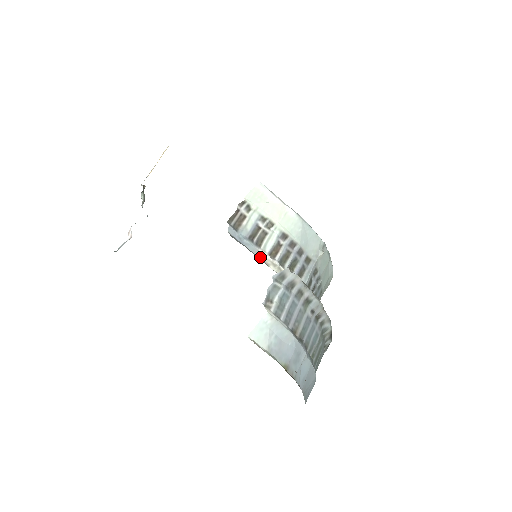
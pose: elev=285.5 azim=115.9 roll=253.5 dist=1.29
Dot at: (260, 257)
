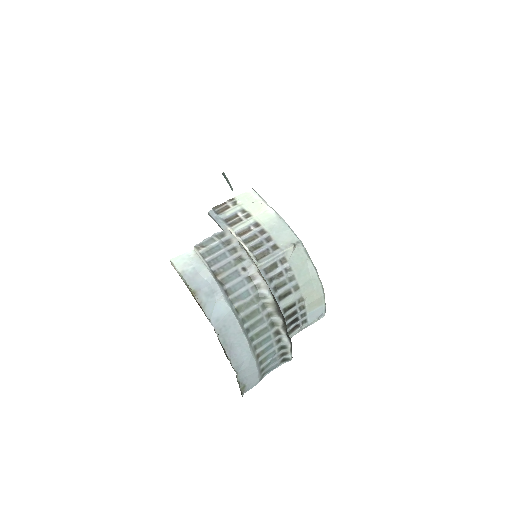
Dot at: occluded
